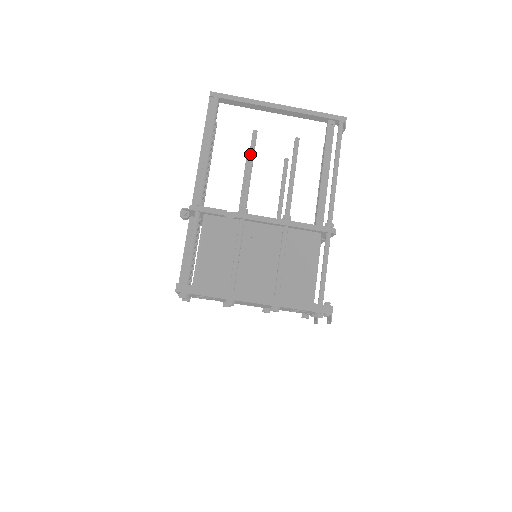
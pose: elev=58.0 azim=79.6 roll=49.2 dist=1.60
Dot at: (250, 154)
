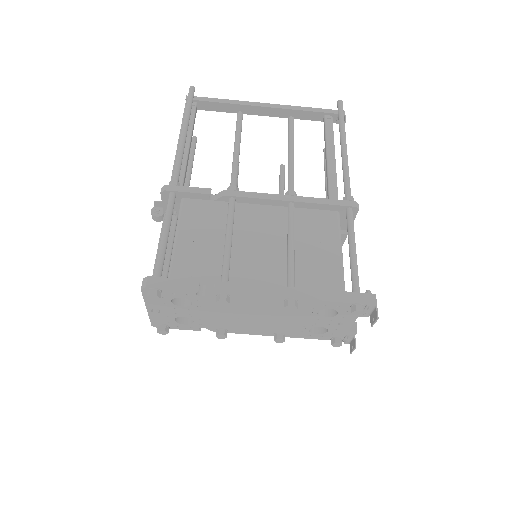
Dot at: (236, 133)
